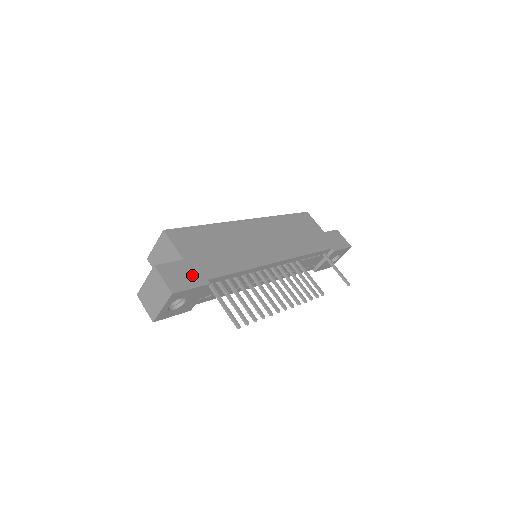
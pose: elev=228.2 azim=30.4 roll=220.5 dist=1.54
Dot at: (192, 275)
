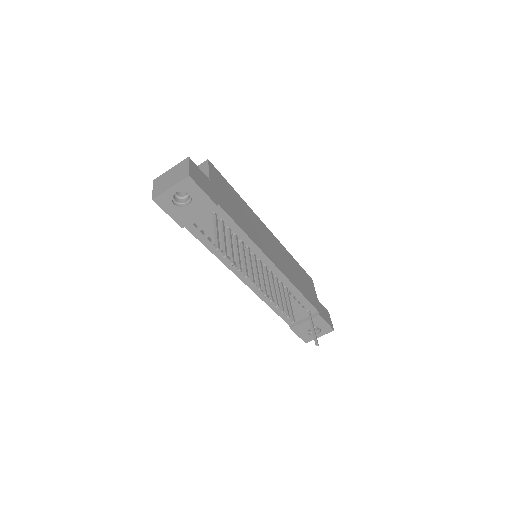
Dot at: (209, 189)
